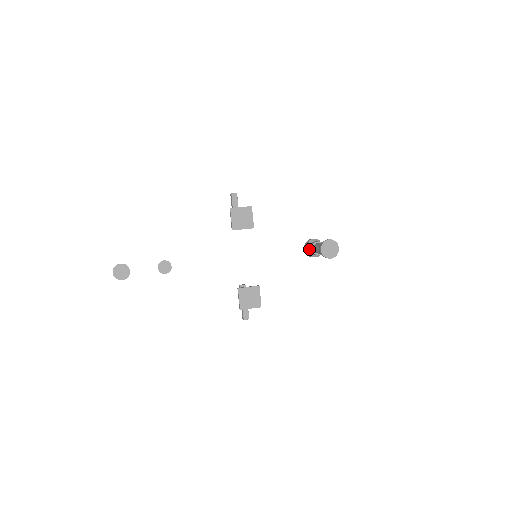
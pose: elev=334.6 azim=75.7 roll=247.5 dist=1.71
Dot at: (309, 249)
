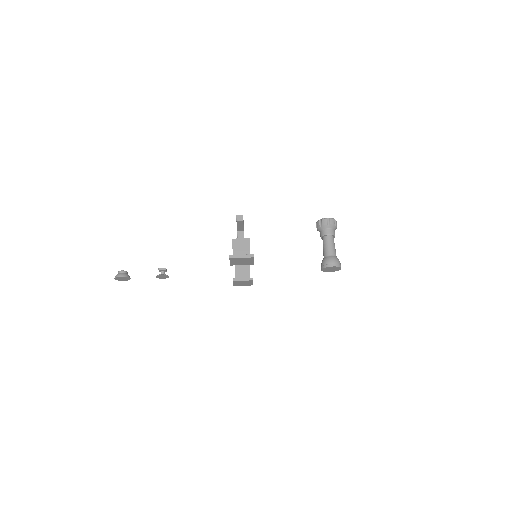
Dot at: (320, 232)
